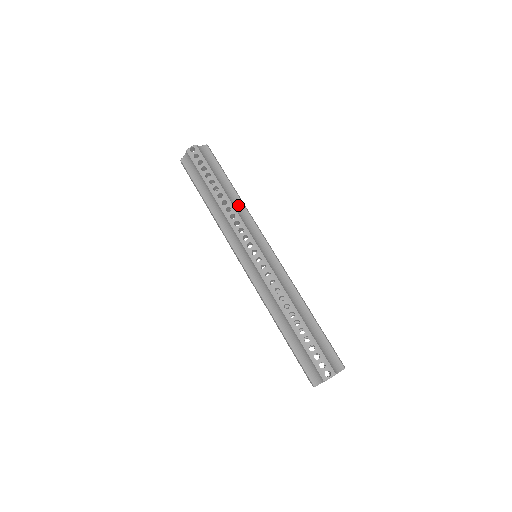
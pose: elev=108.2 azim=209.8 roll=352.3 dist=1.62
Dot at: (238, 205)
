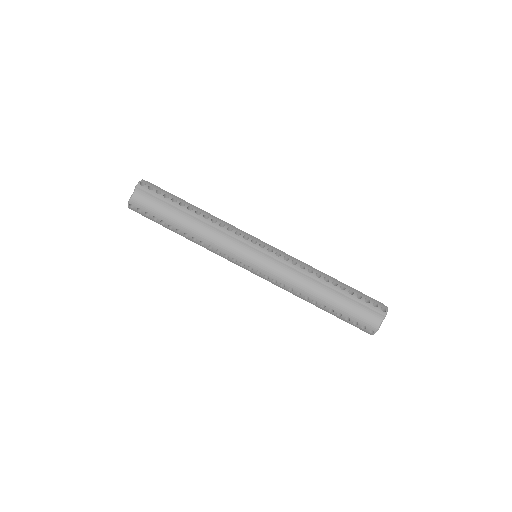
Dot at: occluded
